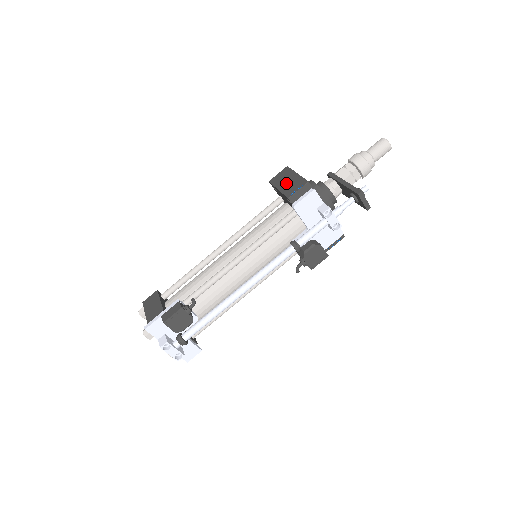
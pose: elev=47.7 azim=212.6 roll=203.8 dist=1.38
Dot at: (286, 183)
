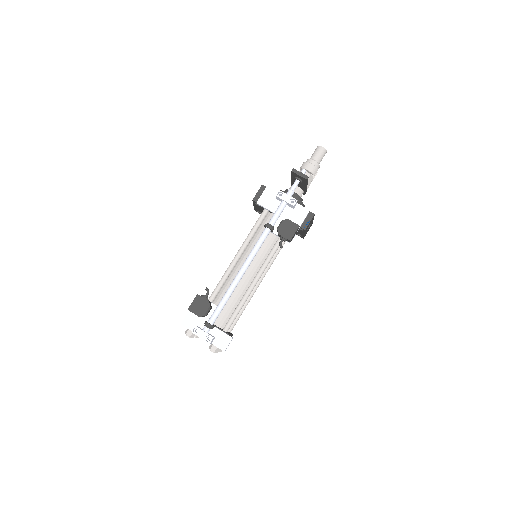
Dot at: occluded
